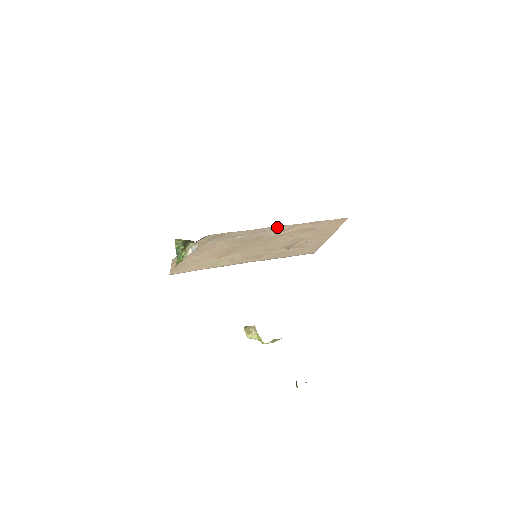
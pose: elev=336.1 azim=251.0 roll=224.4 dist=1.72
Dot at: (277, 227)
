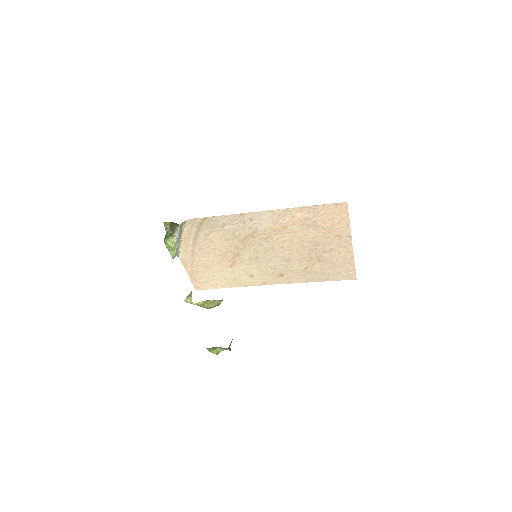
Dot at: (262, 213)
